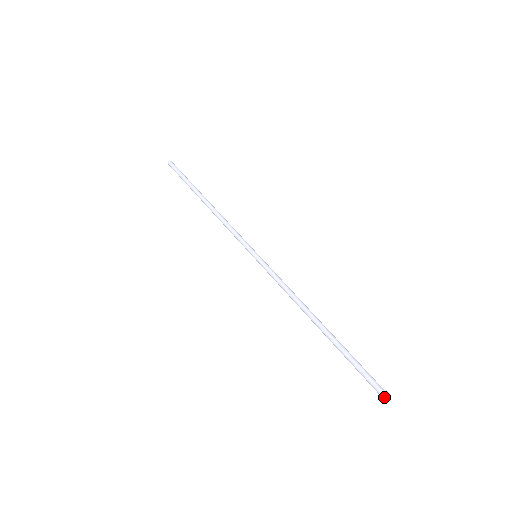
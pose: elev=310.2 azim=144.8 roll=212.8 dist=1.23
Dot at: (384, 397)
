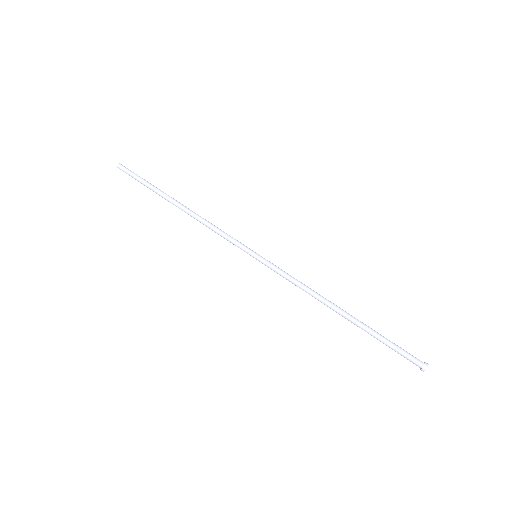
Dot at: (424, 370)
